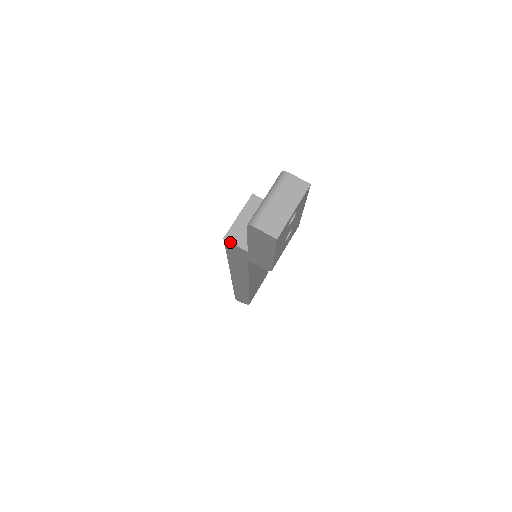
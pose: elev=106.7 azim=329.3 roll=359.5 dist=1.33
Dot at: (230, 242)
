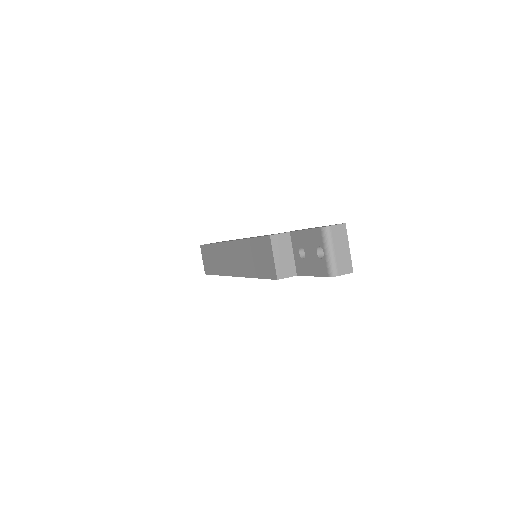
Dot at: occluded
